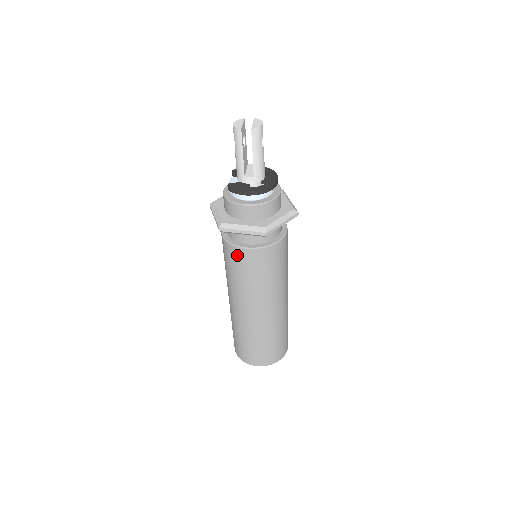
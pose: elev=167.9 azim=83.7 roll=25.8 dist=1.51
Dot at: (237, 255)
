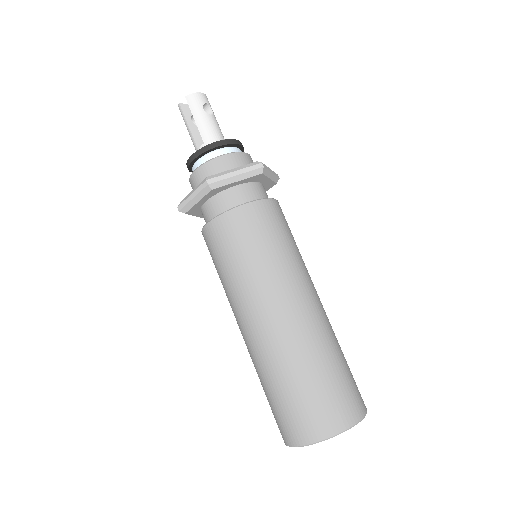
Dot at: (208, 239)
